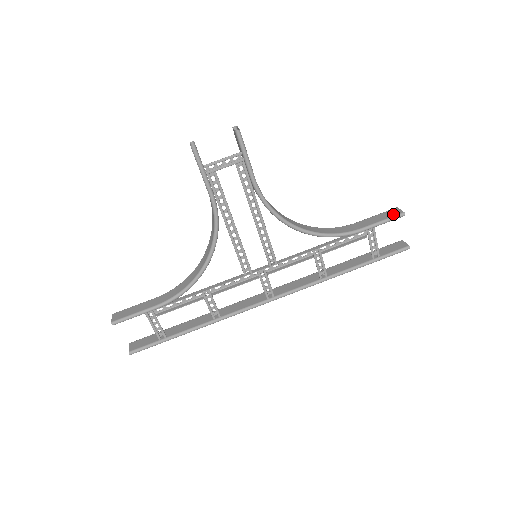
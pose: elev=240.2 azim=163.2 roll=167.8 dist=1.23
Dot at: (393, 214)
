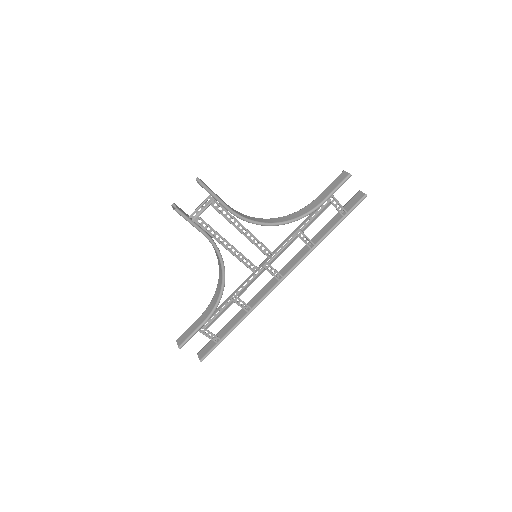
Dot at: (342, 178)
